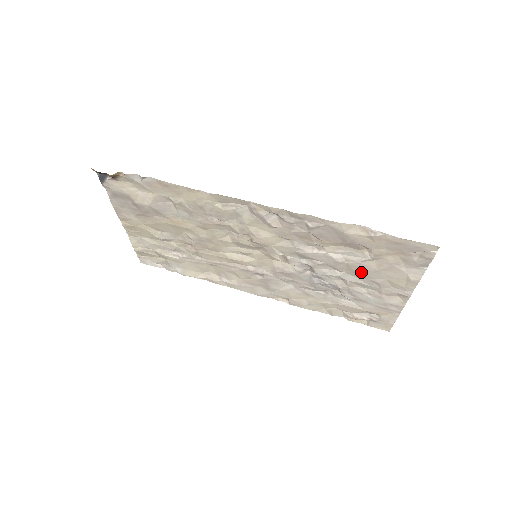
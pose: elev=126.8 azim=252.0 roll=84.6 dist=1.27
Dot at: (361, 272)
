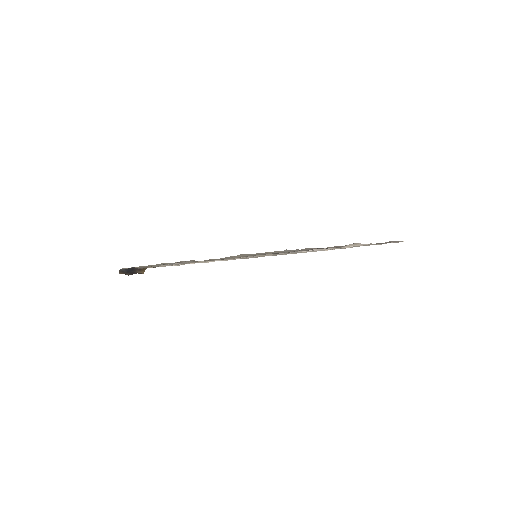
Dot at: occluded
